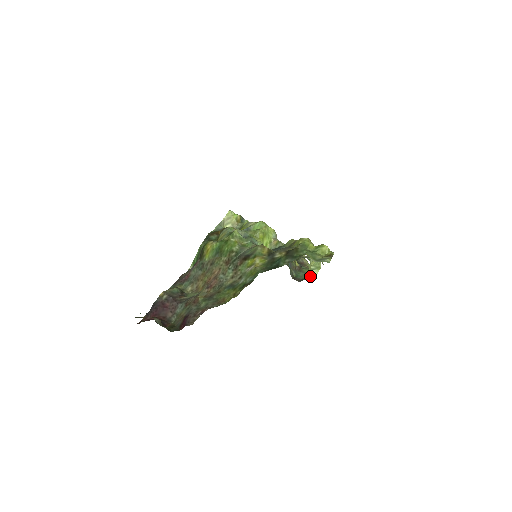
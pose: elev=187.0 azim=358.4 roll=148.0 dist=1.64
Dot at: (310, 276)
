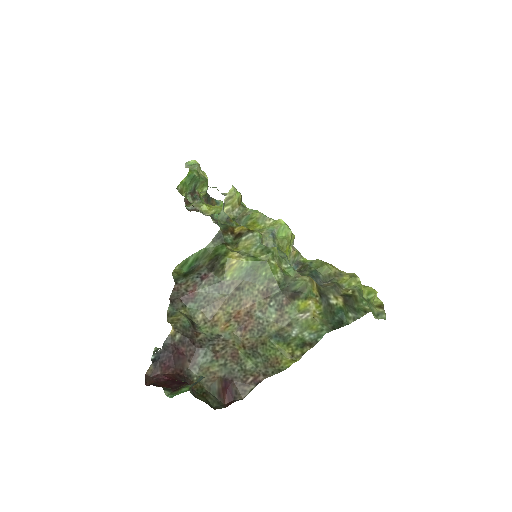
Dot at: occluded
